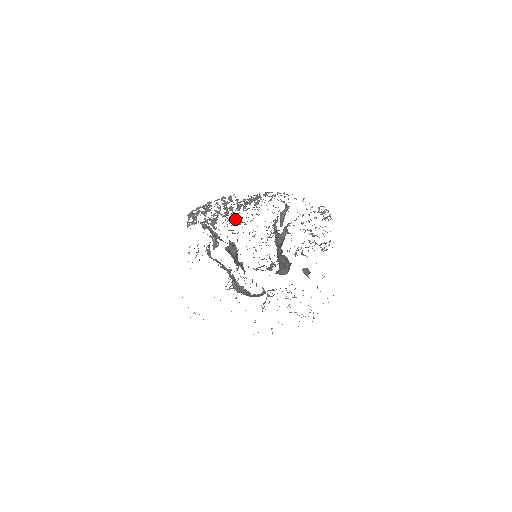
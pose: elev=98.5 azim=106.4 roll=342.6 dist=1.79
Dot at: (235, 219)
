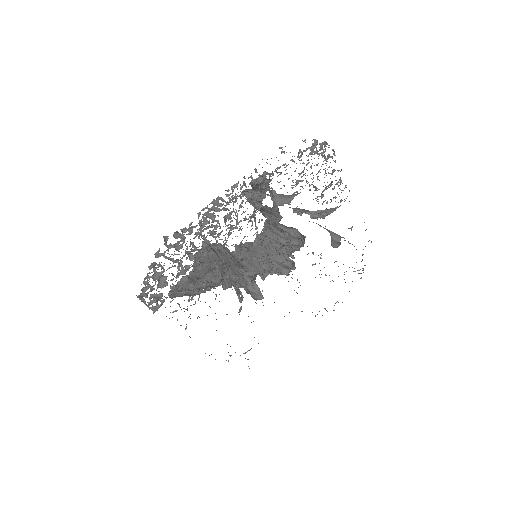
Dot at: occluded
